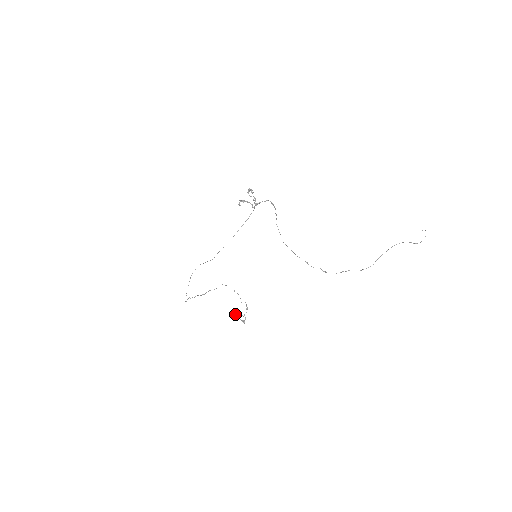
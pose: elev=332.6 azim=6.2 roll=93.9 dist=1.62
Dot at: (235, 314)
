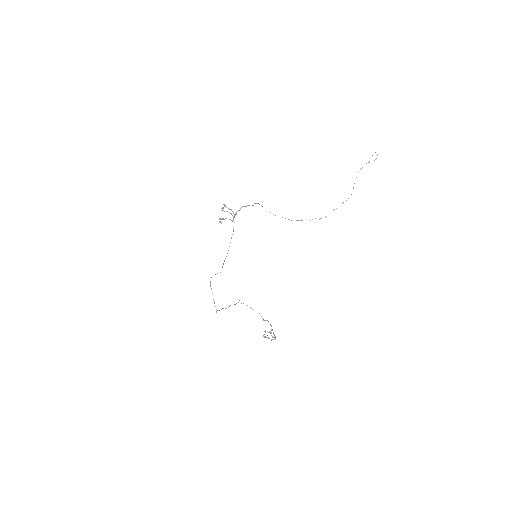
Dot at: (263, 336)
